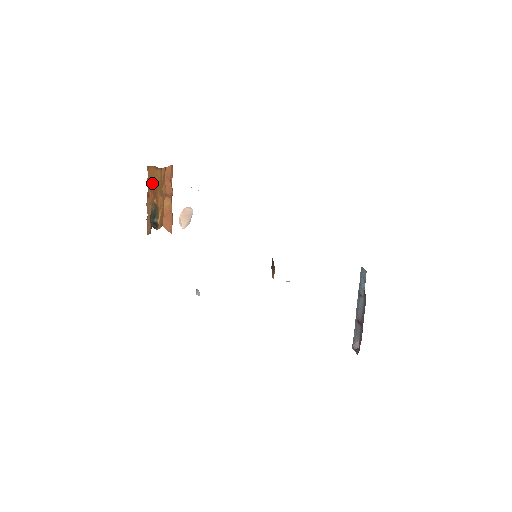
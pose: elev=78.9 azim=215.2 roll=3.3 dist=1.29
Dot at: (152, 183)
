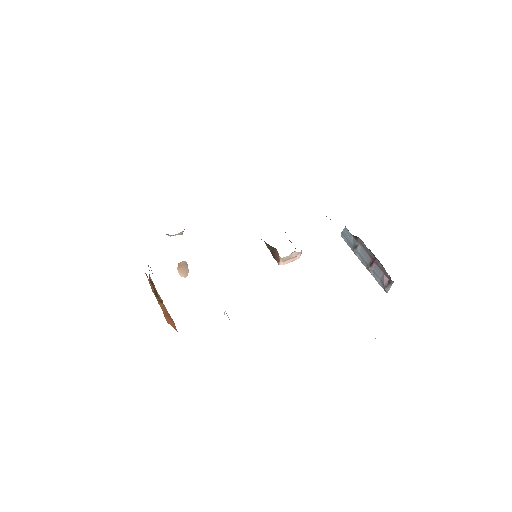
Dot at: occluded
